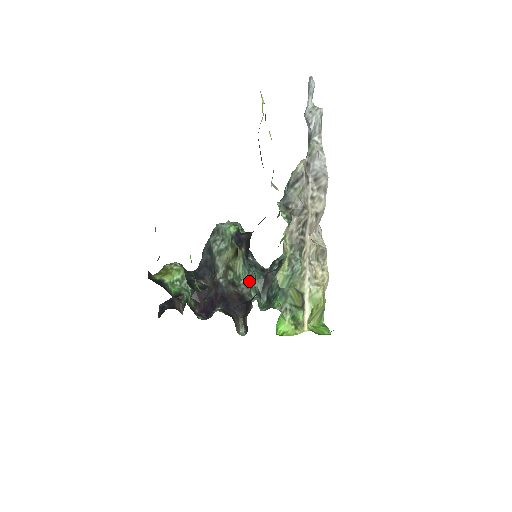
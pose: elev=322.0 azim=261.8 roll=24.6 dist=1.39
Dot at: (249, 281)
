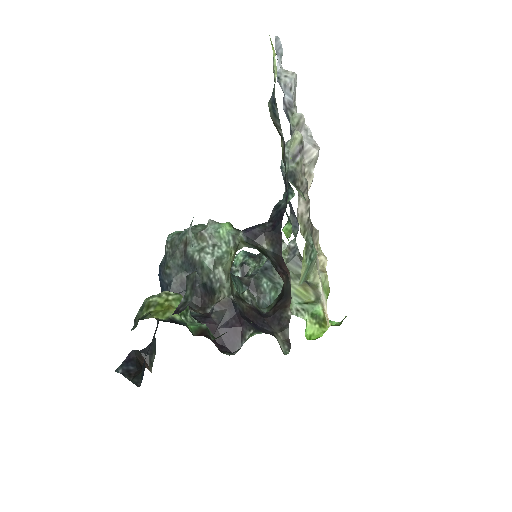
Dot at: occluded
